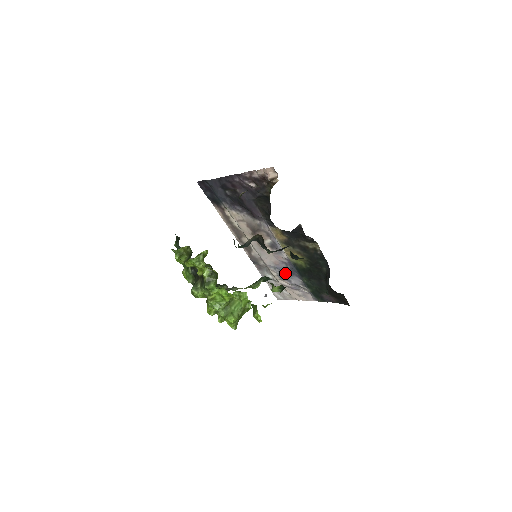
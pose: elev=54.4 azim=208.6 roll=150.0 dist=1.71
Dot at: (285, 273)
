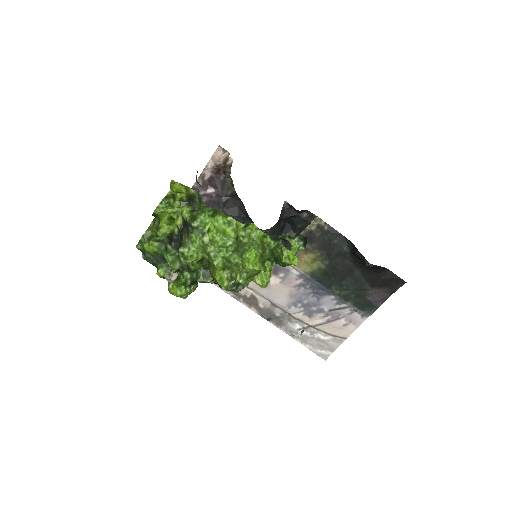
Dot at: (310, 302)
